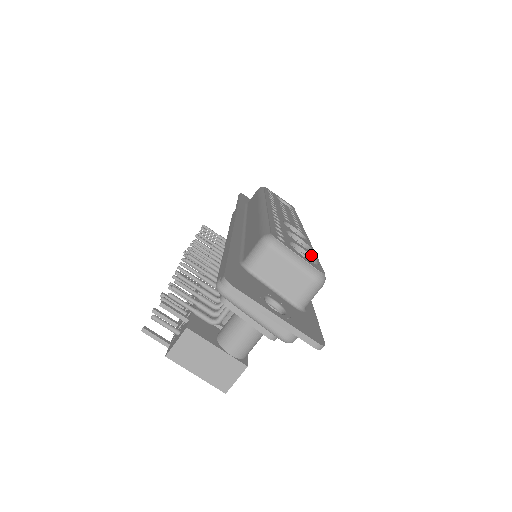
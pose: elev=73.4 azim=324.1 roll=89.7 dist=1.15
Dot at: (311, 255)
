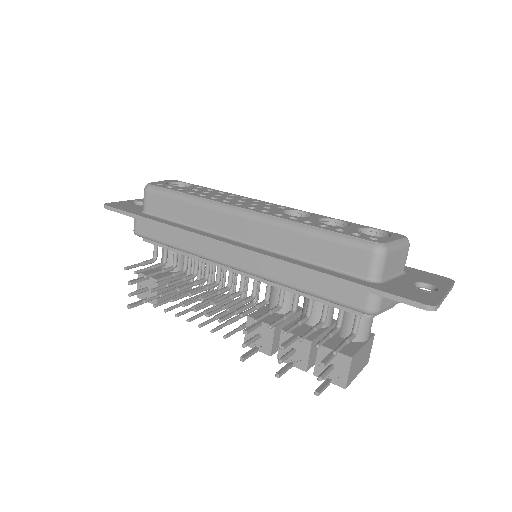
Dot at: (365, 228)
